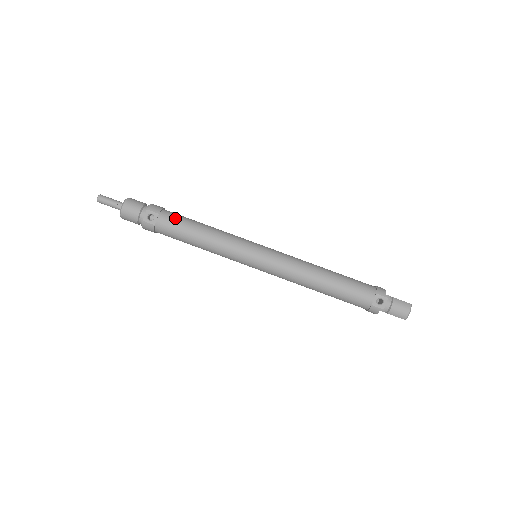
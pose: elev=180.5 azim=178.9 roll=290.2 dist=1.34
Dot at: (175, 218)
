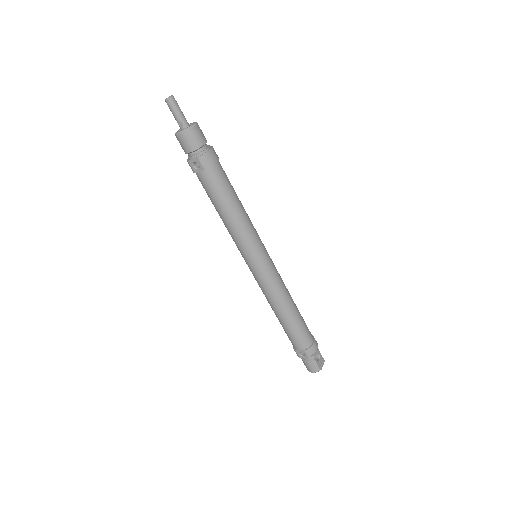
Dot at: (215, 184)
